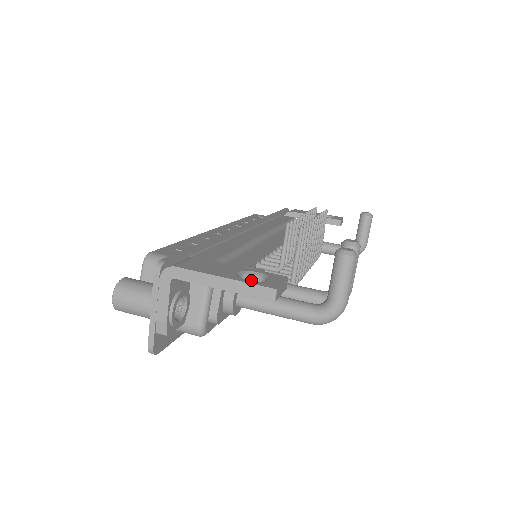
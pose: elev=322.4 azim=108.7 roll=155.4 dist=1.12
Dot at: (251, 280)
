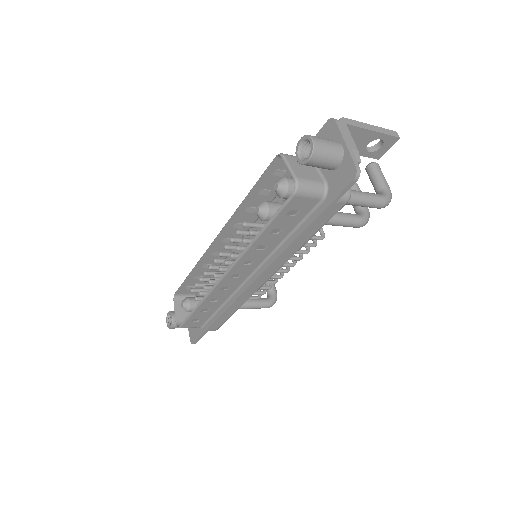
Dot at: (366, 149)
